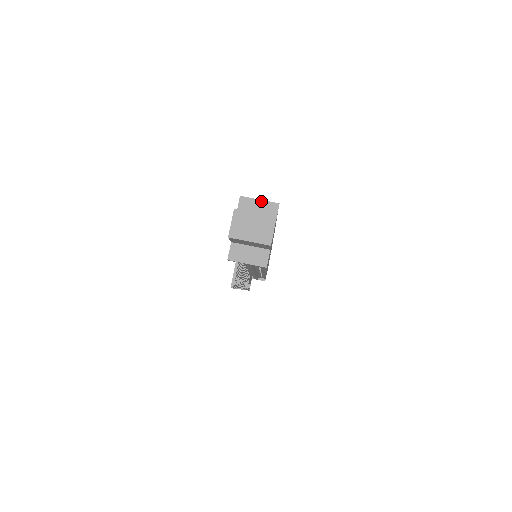
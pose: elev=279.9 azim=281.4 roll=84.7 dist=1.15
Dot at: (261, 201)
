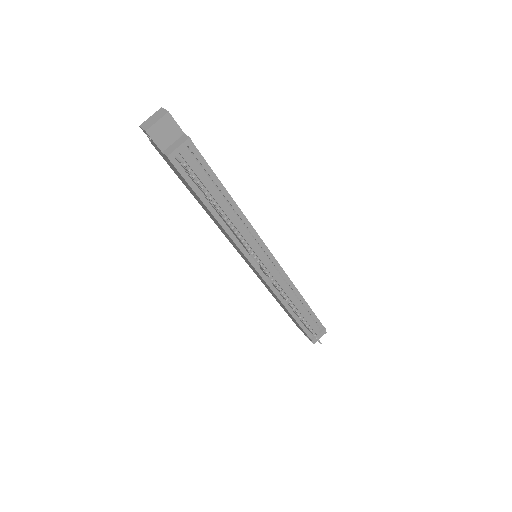
Dot at: occluded
